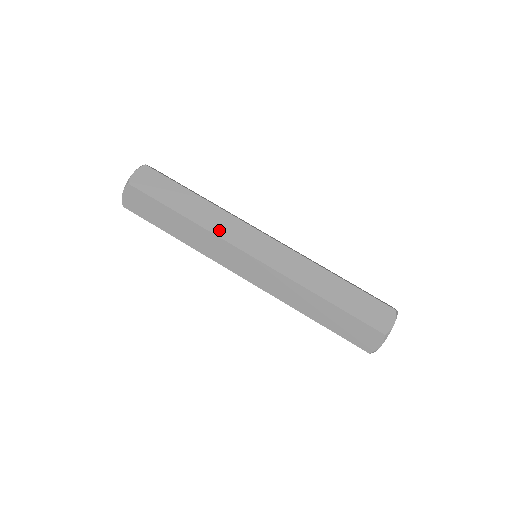
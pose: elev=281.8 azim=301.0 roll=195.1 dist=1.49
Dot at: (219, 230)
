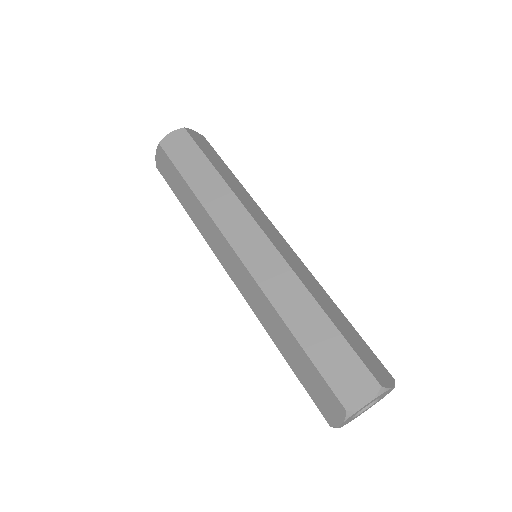
Dot at: (244, 201)
